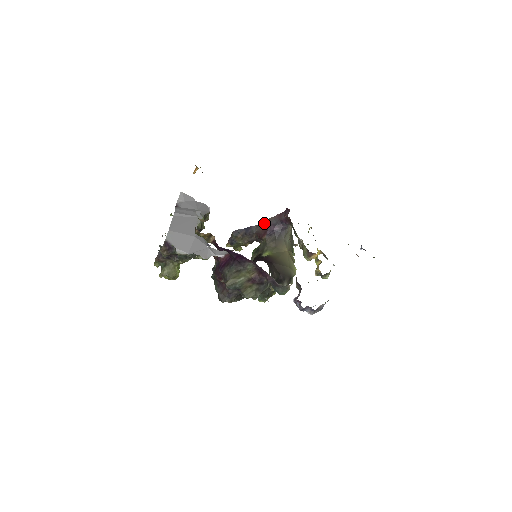
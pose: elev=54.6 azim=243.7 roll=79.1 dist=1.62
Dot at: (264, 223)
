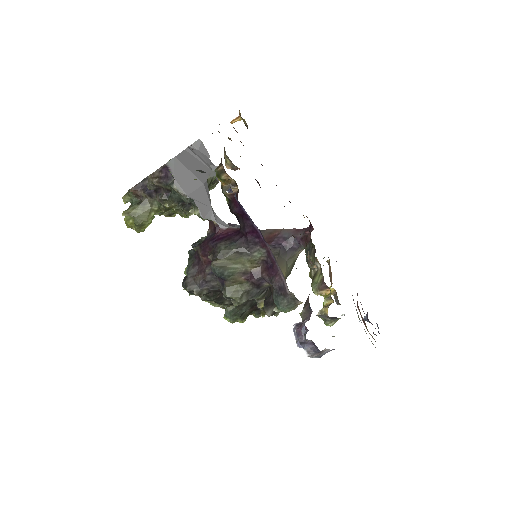
Dot at: (272, 231)
